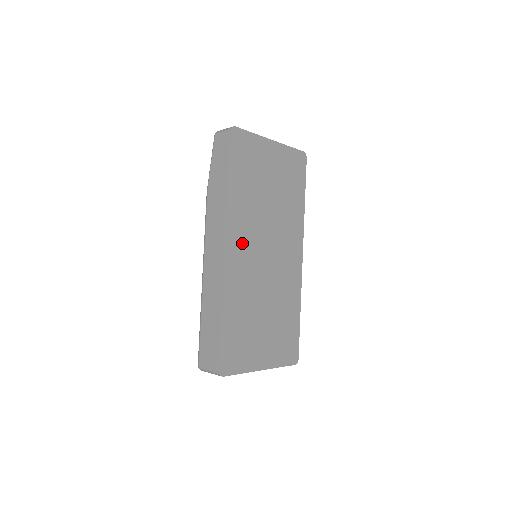
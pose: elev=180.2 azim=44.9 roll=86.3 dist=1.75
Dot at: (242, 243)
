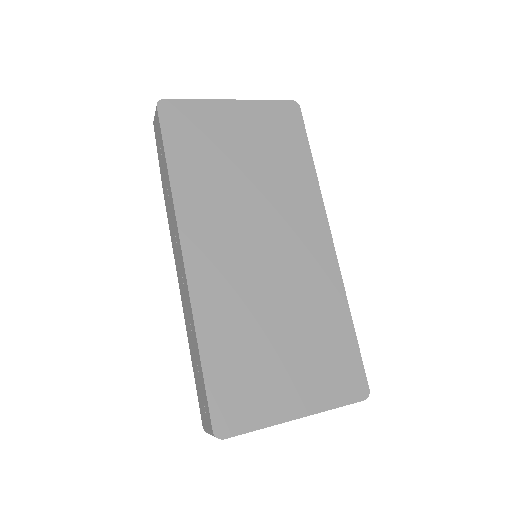
Dot at: (212, 242)
